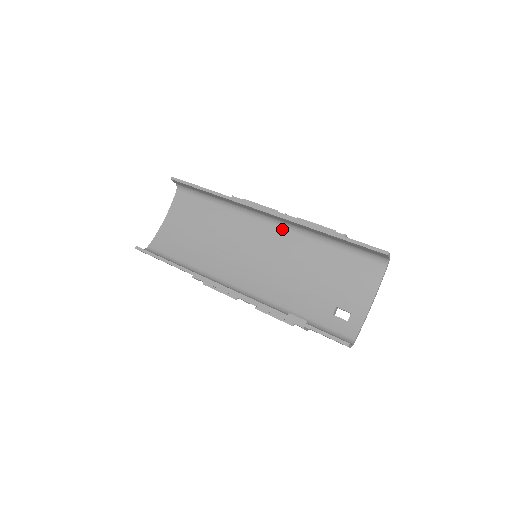
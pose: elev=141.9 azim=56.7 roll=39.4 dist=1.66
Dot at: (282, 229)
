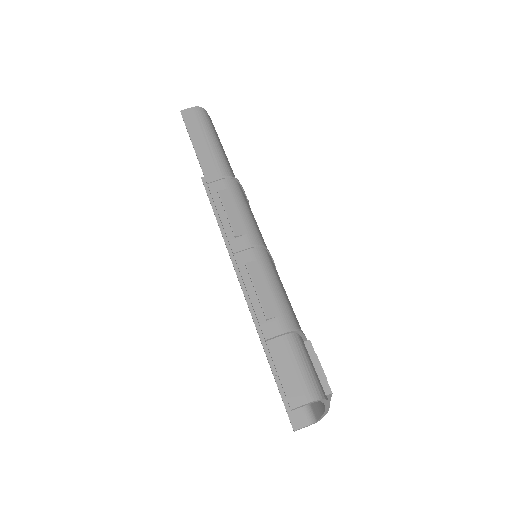
Dot at: occluded
